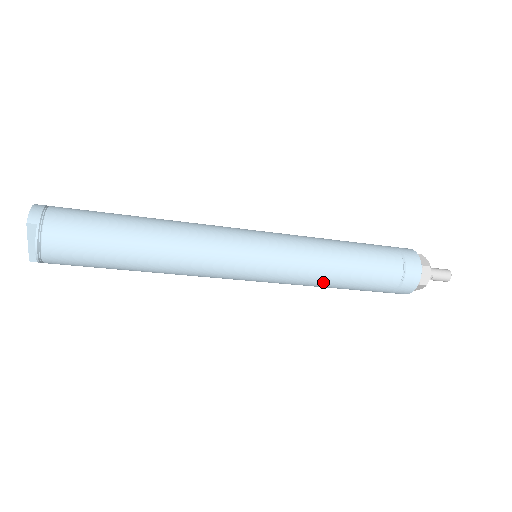
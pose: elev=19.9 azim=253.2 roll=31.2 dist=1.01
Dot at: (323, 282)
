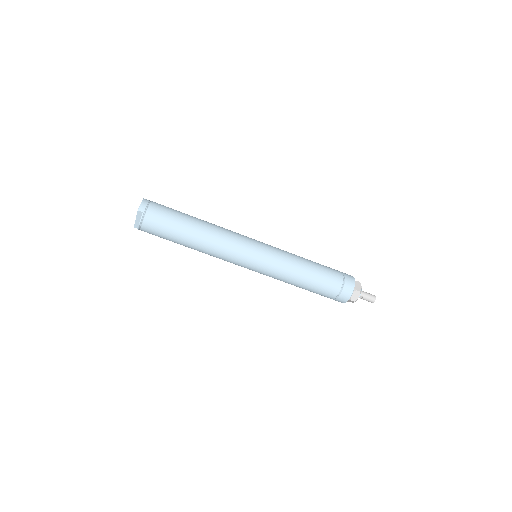
Dot at: (290, 282)
